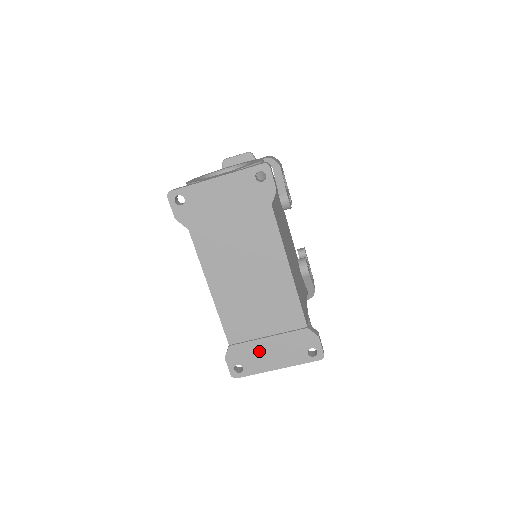
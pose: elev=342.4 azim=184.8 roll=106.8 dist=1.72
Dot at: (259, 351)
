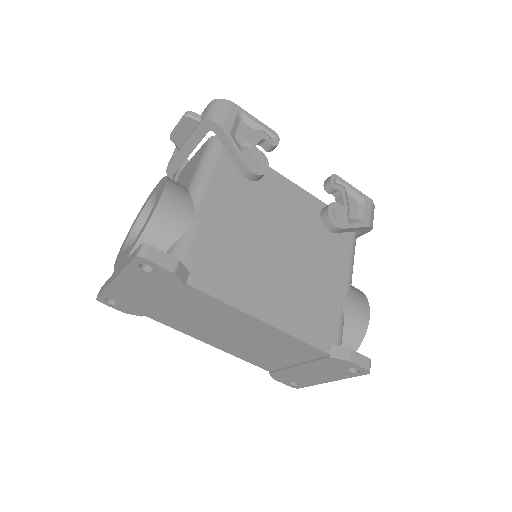
Dot at: (299, 374)
